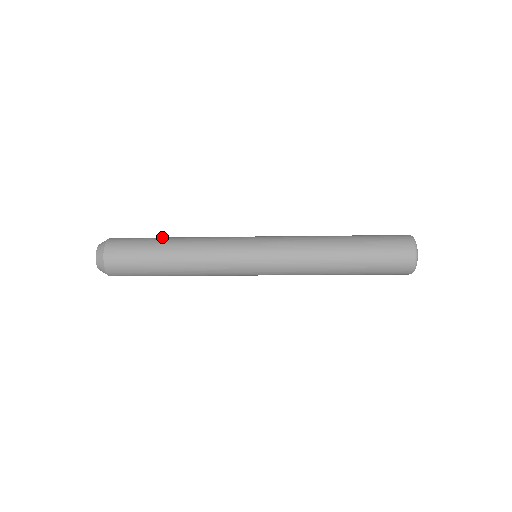
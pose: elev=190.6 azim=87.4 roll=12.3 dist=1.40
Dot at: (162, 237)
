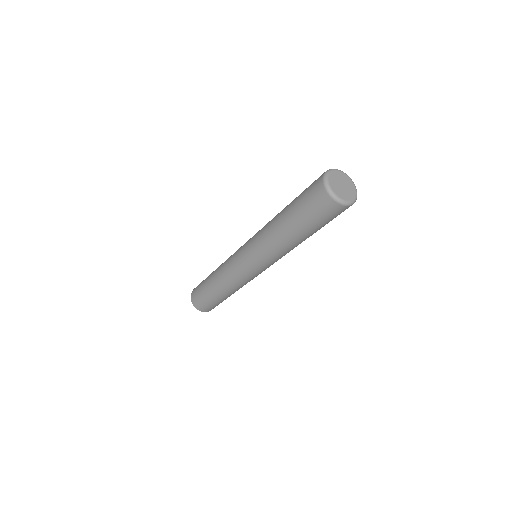
Dot at: (207, 279)
